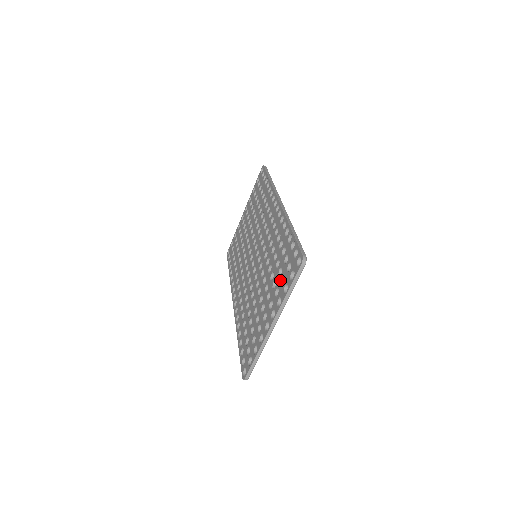
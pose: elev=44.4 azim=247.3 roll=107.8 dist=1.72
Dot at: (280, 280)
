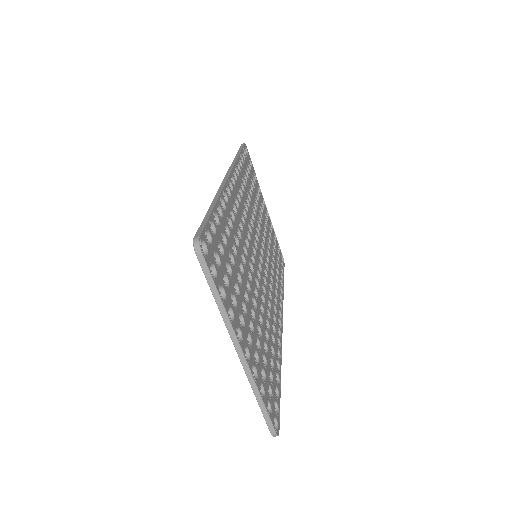
Dot at: occluded
